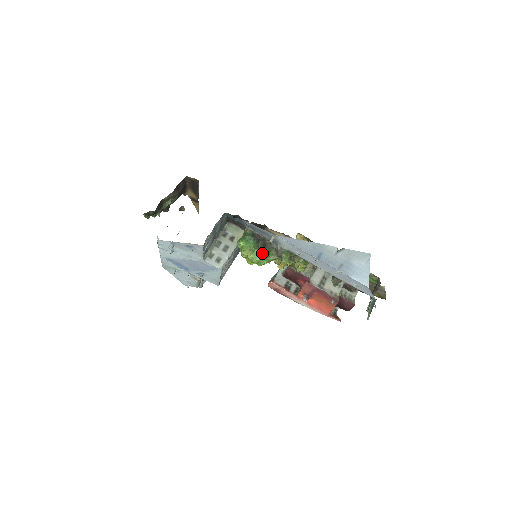
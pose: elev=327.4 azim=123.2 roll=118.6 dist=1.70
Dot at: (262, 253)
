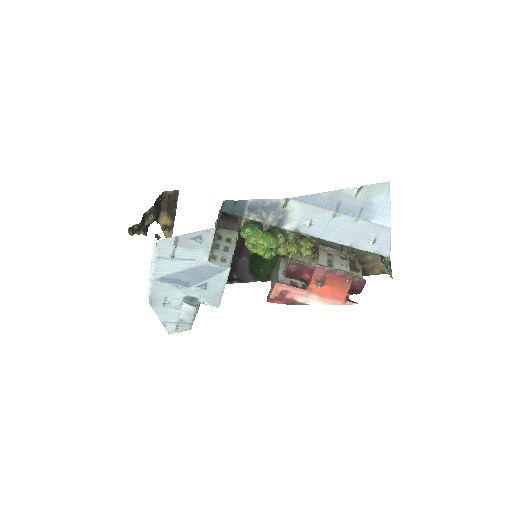
Dot at: (271, 236)
